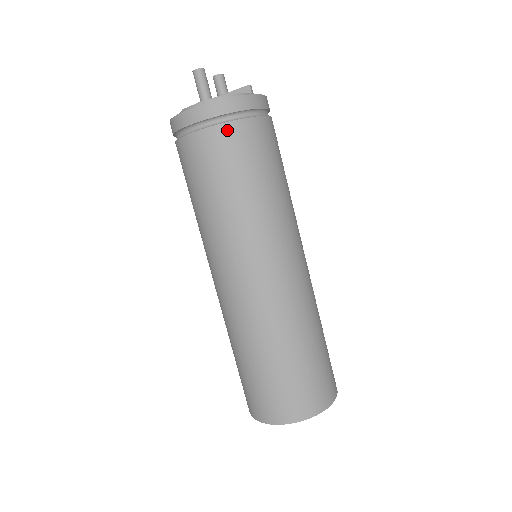
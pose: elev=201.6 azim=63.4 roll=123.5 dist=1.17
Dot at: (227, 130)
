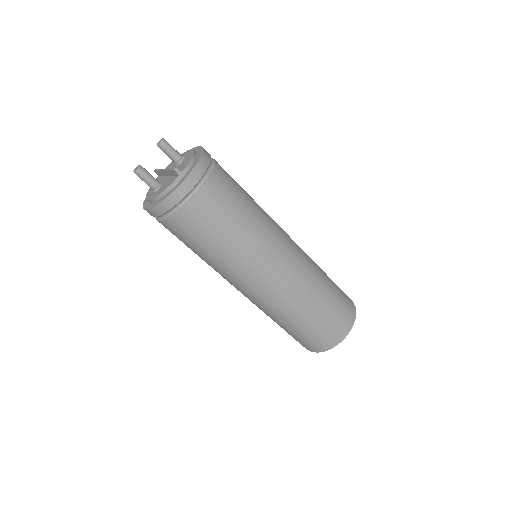
Dot at: (172, 222)
